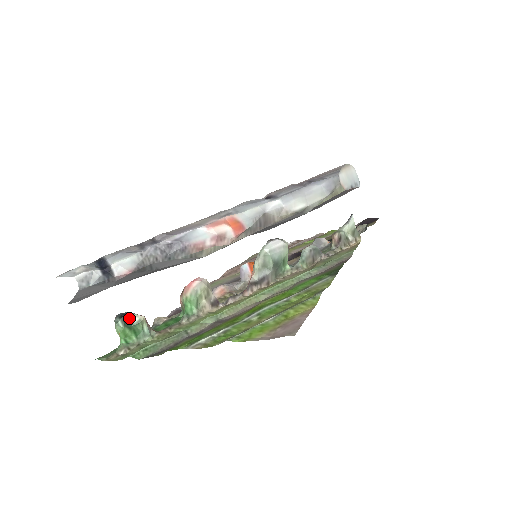
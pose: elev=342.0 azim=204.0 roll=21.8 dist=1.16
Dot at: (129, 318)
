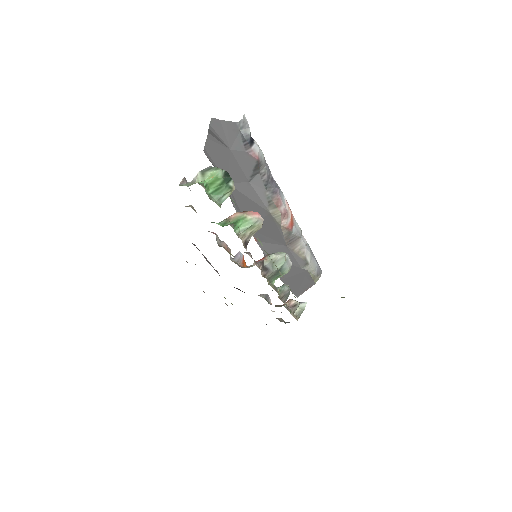
Dot at: occluded
